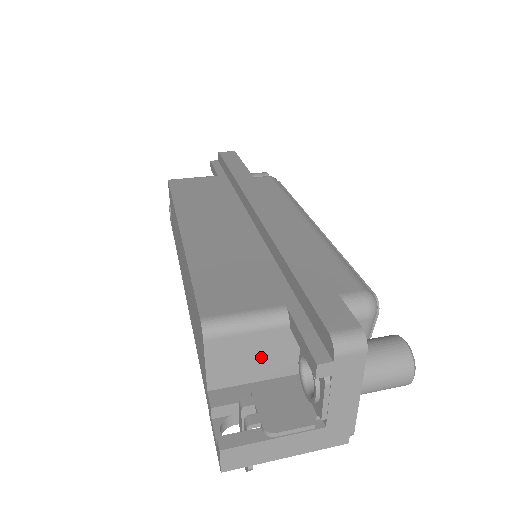
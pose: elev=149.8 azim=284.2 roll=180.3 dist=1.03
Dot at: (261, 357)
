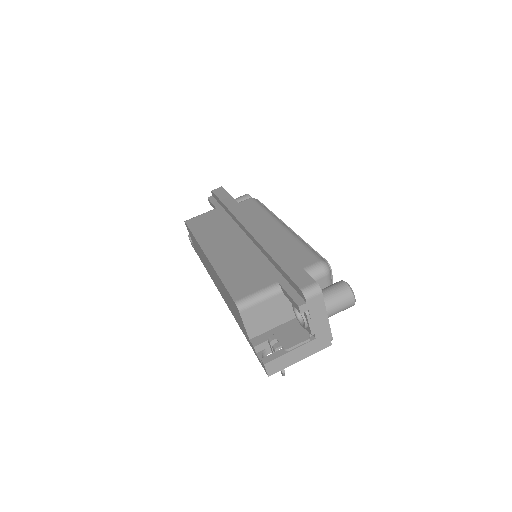
Dot at: (273, 313)
